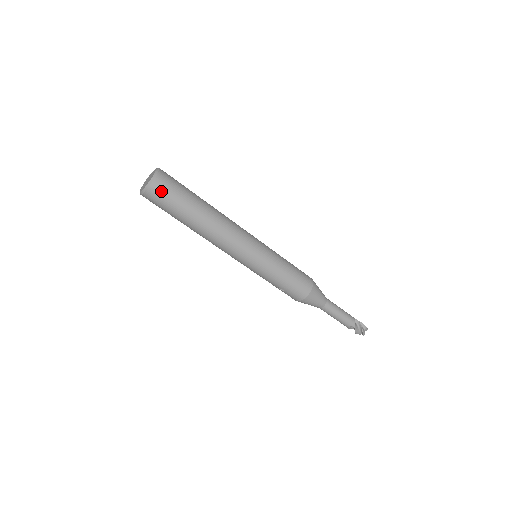
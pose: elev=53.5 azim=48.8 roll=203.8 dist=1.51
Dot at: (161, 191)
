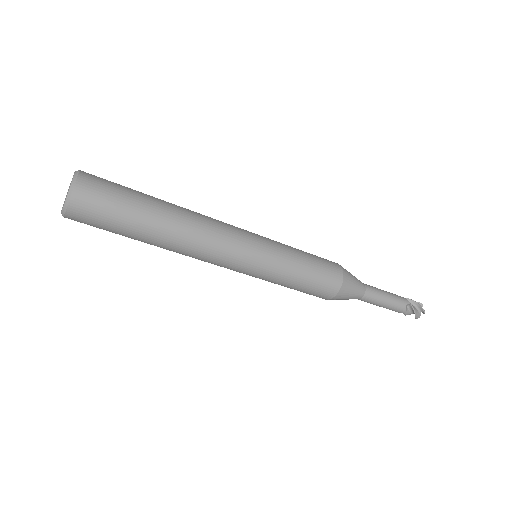
Dot at: (84, 219)
